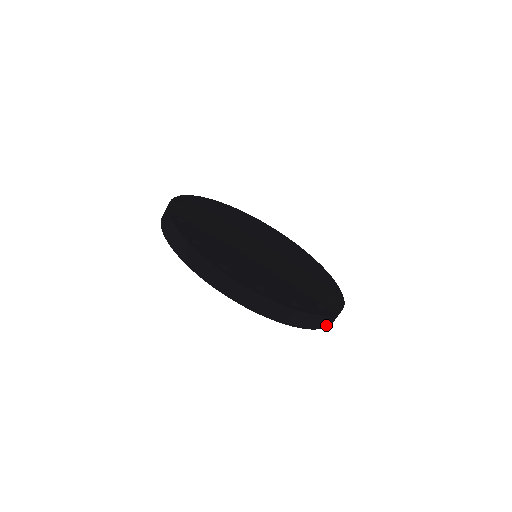
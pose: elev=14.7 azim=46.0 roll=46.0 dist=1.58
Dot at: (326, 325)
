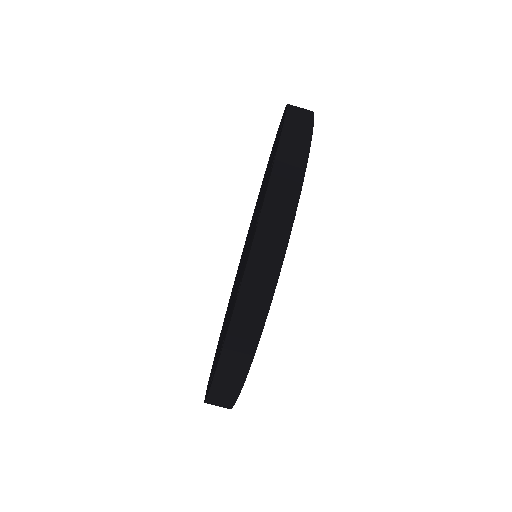
Dot at: (212, 401)
